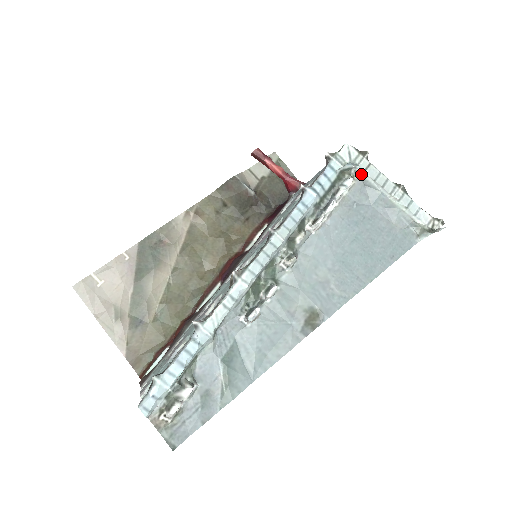
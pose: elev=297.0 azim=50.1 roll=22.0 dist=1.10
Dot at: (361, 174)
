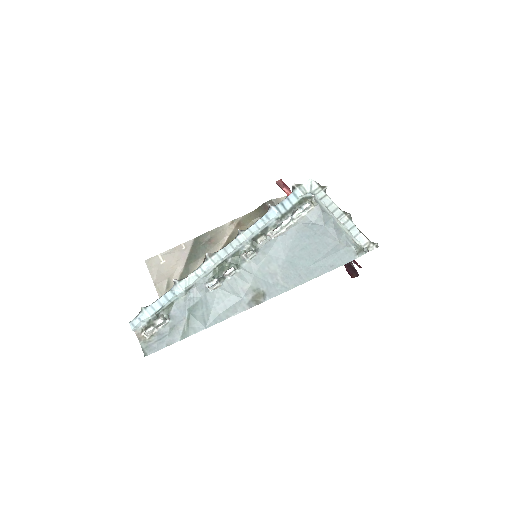
Dot at: (319, 202)
